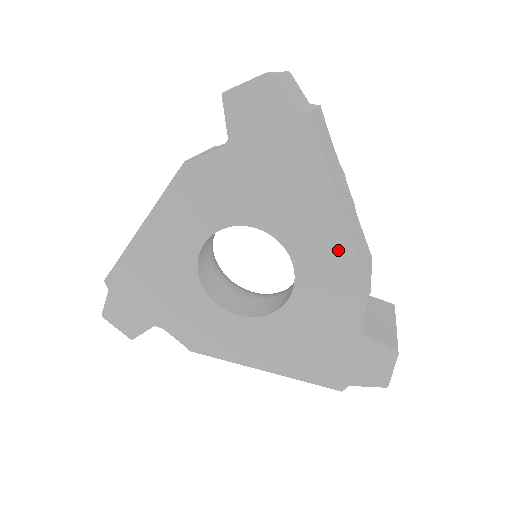
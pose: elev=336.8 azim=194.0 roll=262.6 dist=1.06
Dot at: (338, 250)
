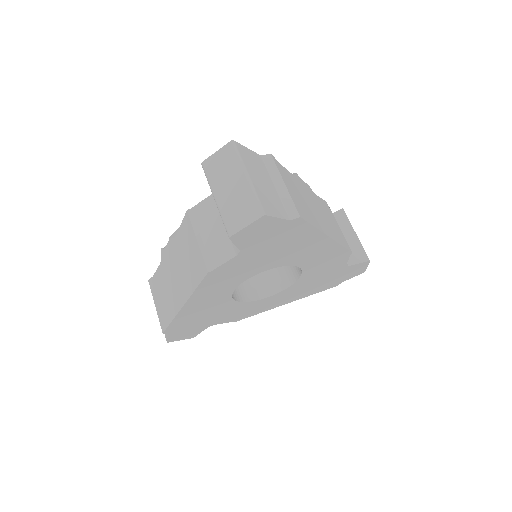
Dot at: (329, 250)
